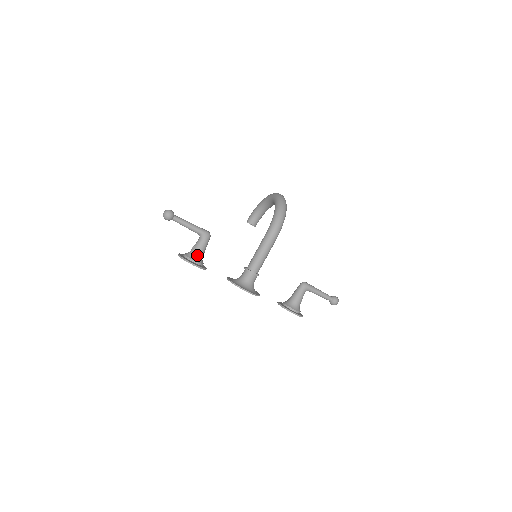
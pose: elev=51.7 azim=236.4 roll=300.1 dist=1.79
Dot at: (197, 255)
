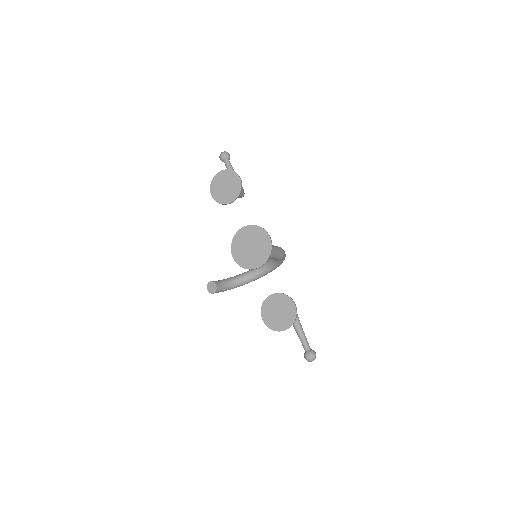
Dot at: occluded
